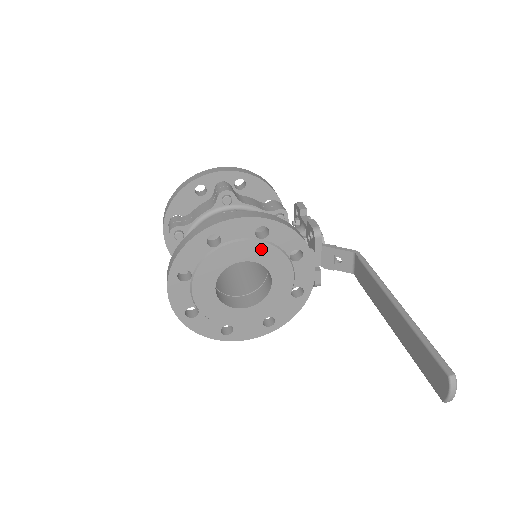
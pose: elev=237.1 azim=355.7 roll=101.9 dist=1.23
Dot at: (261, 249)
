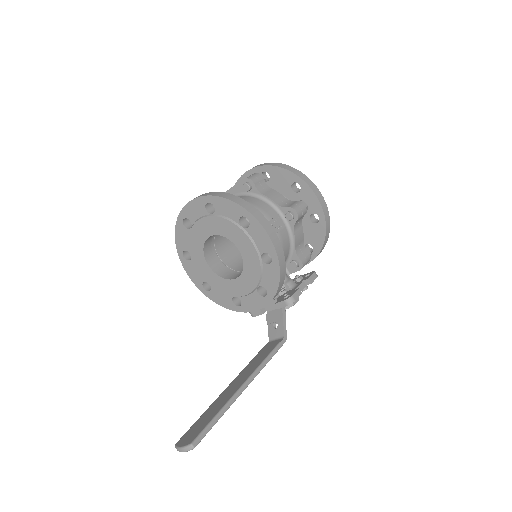
Dot at: (254, 262)
